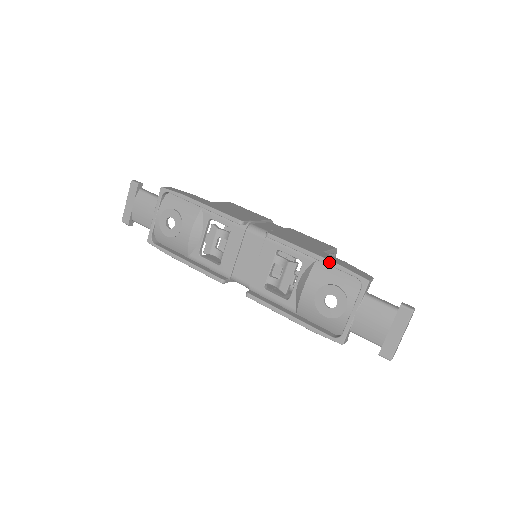
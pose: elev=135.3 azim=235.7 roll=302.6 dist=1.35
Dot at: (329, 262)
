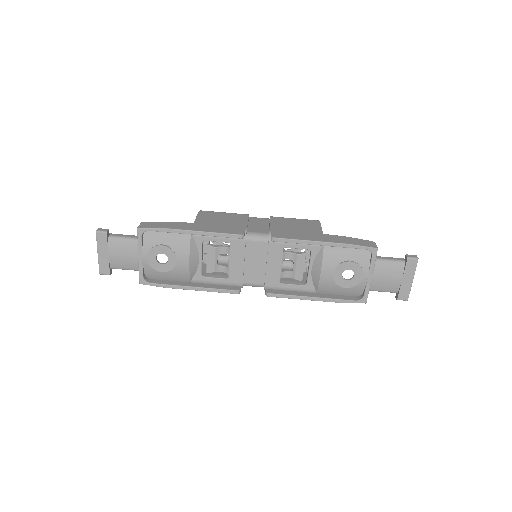
Dot at: (339, 245)
